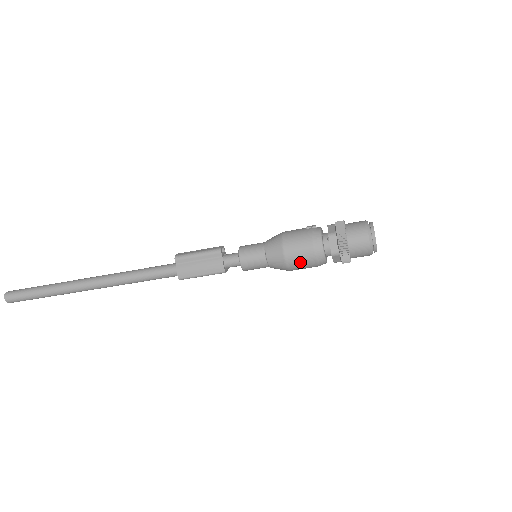
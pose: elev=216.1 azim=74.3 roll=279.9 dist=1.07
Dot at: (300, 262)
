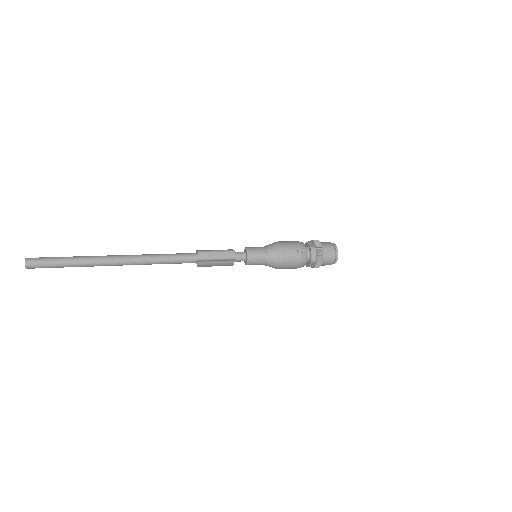
Dot at: occluded
